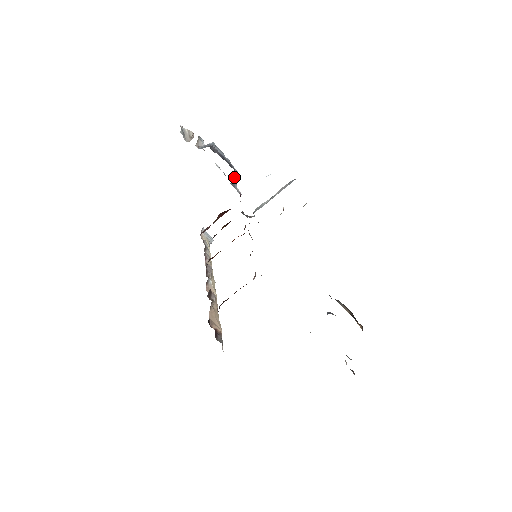
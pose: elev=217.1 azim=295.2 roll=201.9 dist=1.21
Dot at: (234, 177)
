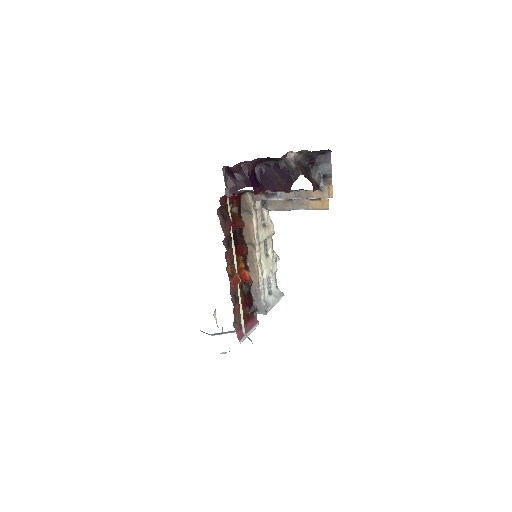
Dot at: occluded
